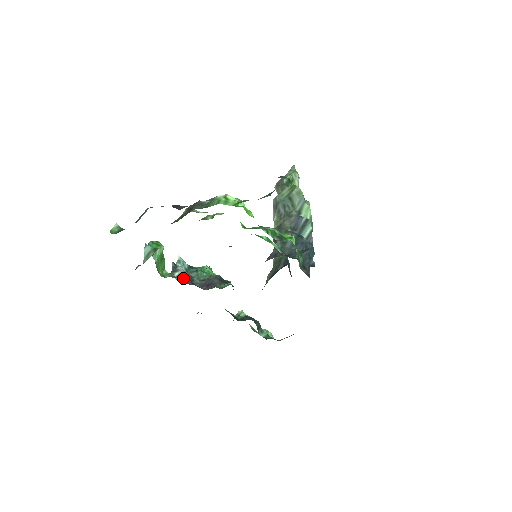
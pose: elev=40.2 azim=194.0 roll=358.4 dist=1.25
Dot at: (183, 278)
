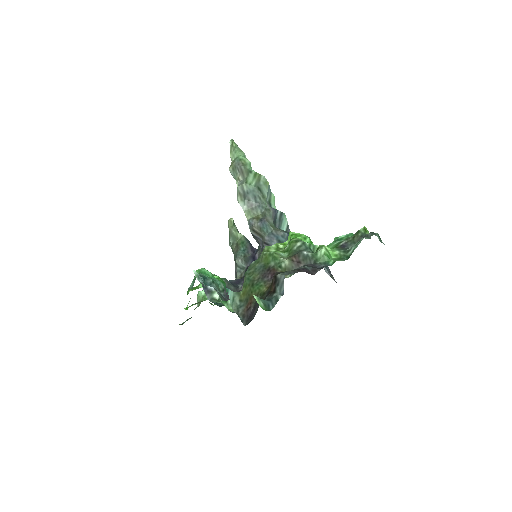
Dot at: (222, 299)
